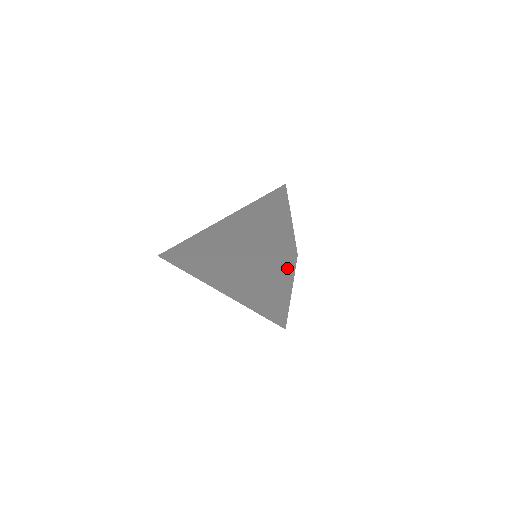
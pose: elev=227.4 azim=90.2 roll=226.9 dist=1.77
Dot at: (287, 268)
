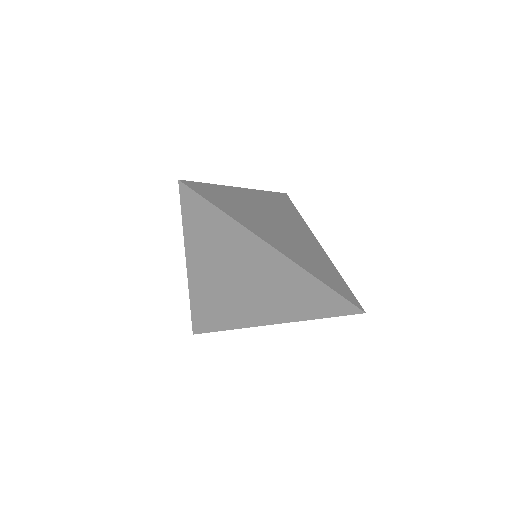
Dot at: (206, 209)
